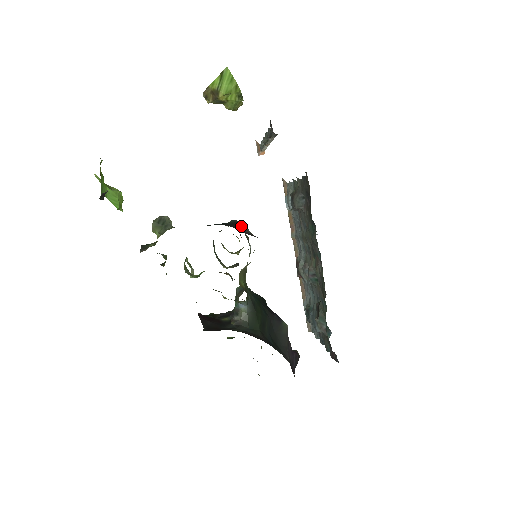
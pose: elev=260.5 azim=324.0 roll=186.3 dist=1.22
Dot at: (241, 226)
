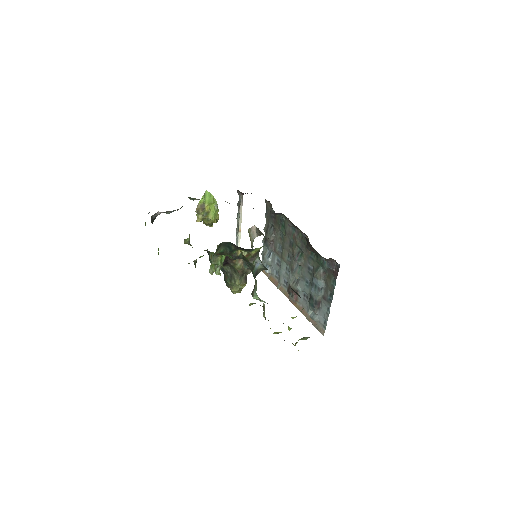
Dot at: occluded
